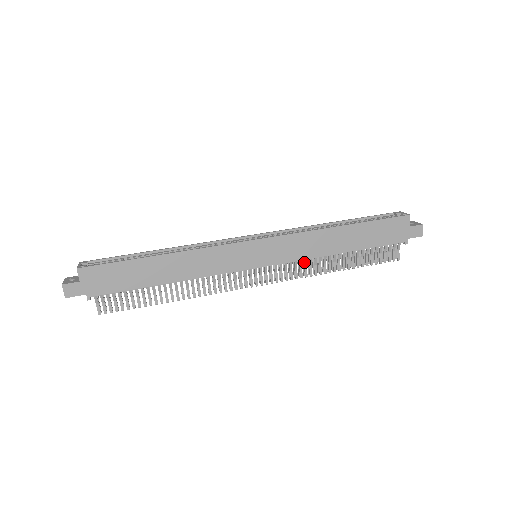
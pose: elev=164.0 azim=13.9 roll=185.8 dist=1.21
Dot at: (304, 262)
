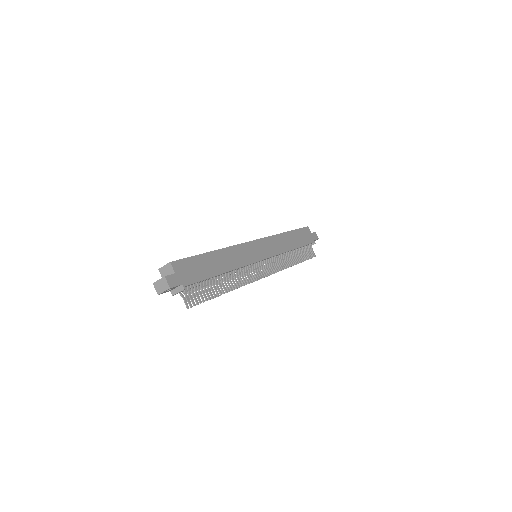
Dot at: (280, 258)
